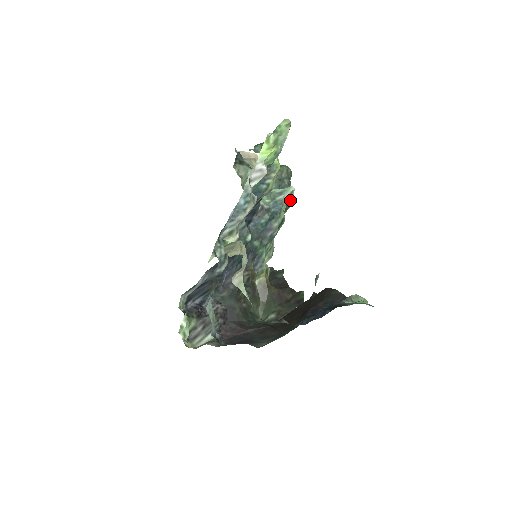
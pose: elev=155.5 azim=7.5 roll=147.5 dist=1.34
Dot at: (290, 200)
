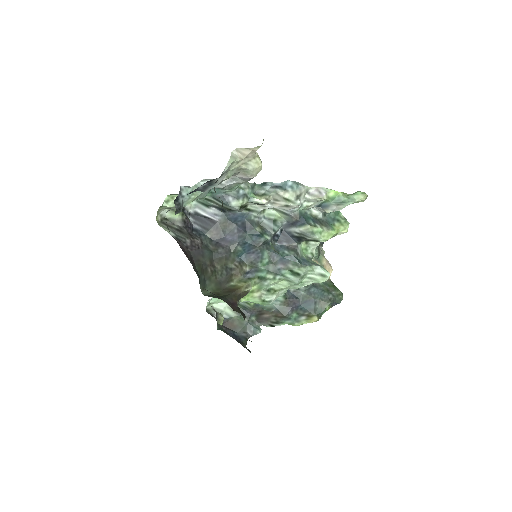
Dot at: (318, 281)
